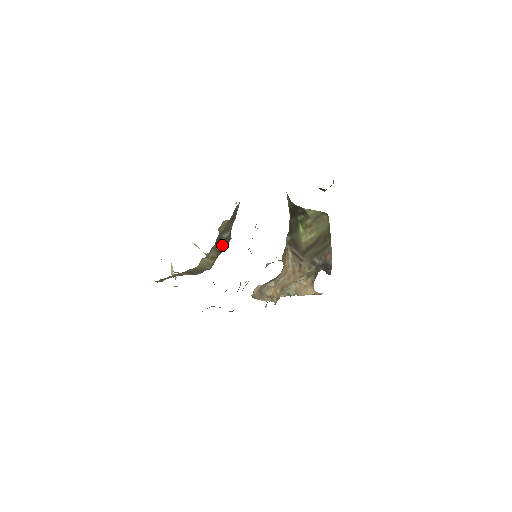
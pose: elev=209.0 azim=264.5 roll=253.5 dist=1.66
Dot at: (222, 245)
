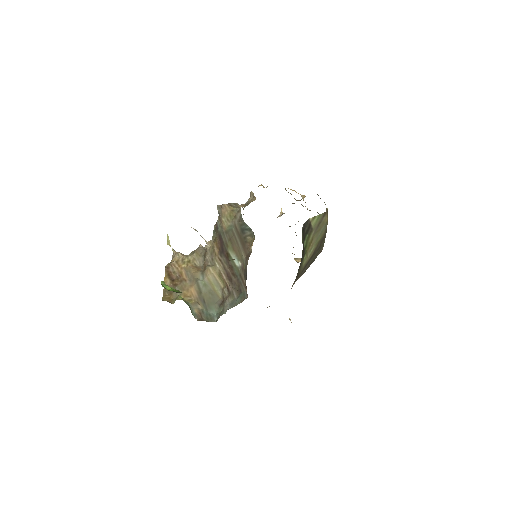
Dot at: (233, 275)
